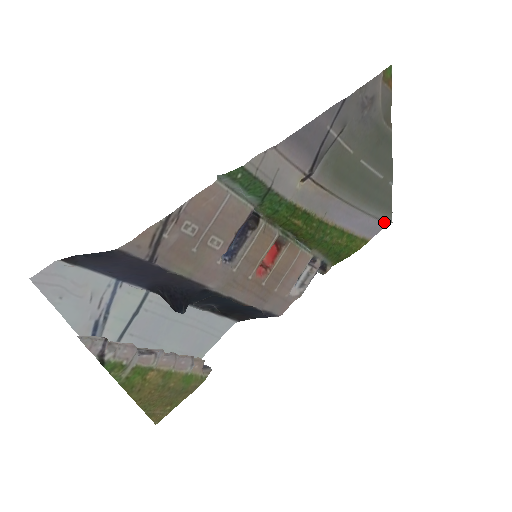
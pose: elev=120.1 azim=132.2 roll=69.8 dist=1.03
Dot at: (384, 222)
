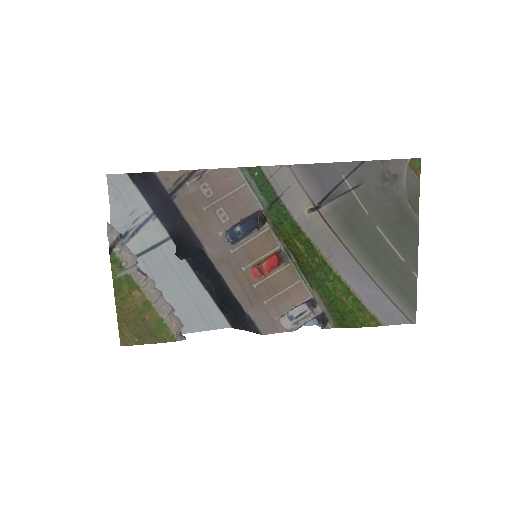
Dot at: (405, 317)
